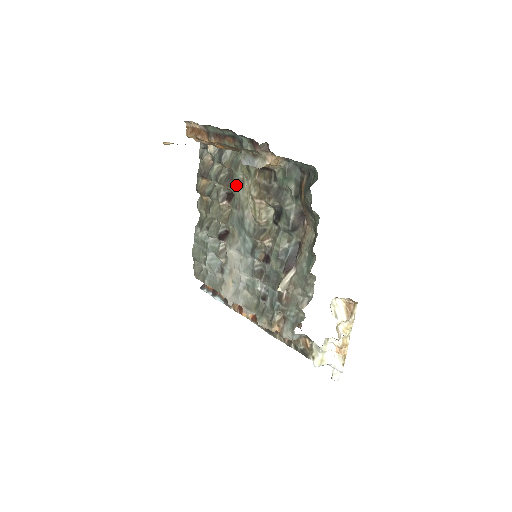
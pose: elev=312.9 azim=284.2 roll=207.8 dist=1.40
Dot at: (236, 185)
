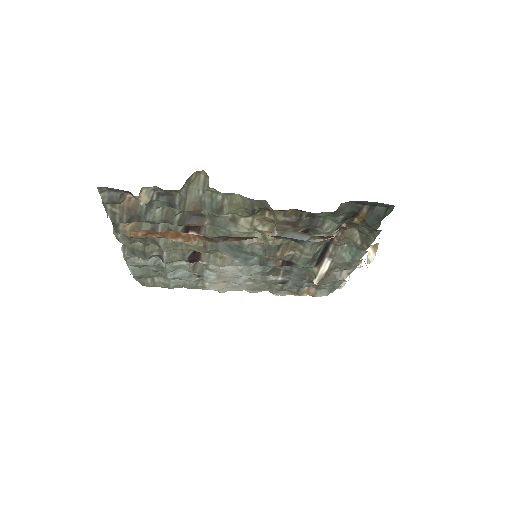
Dot at: (219, 224)
